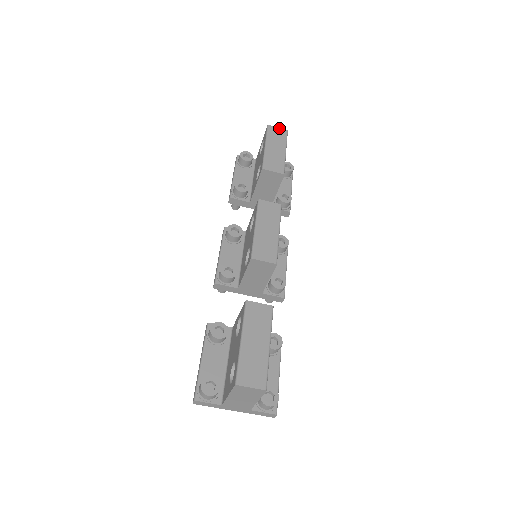
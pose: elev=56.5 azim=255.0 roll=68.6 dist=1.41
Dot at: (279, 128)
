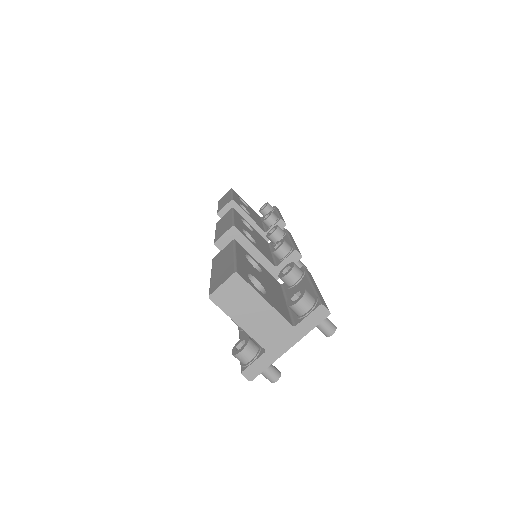
Dot at: (225, 194)
